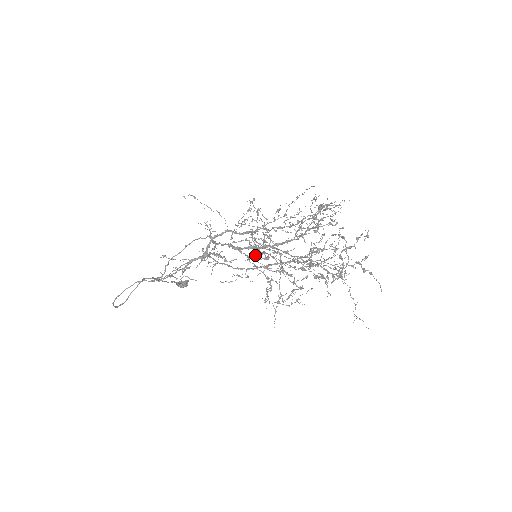
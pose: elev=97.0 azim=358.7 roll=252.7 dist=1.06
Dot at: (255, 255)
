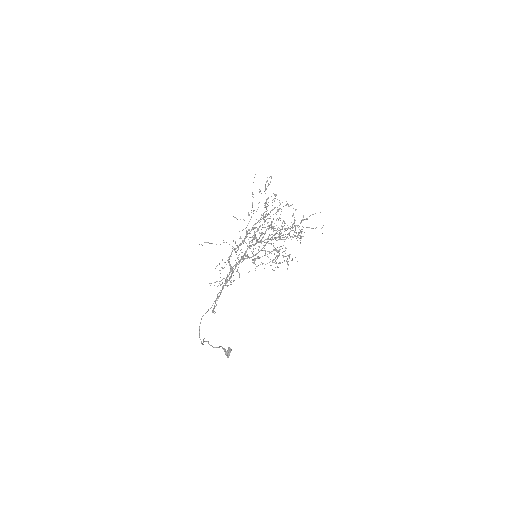
Dot at: occluded
